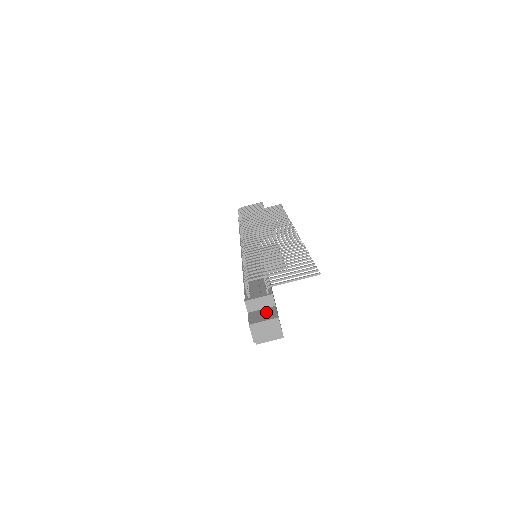
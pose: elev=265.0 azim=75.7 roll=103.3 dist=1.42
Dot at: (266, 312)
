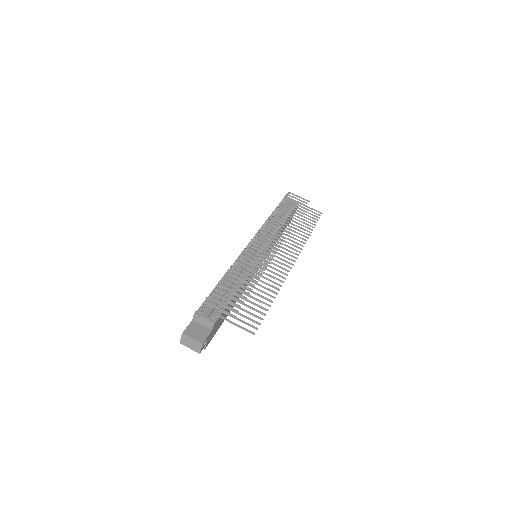
Dot at: (202, 331)
